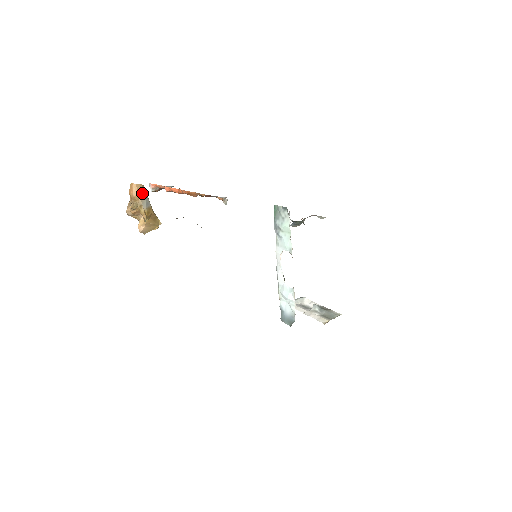
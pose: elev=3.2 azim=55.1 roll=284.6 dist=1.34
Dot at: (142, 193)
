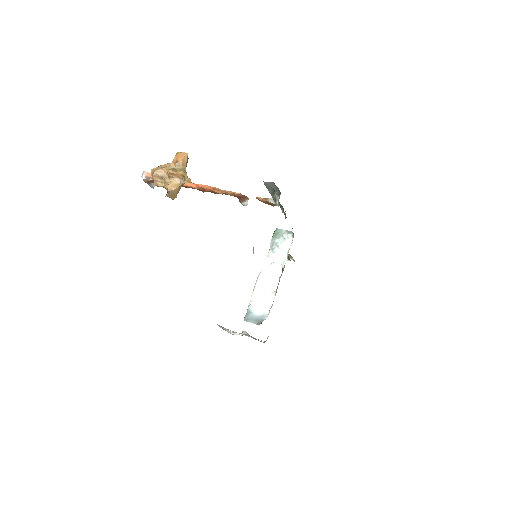
Dot at: occluded
